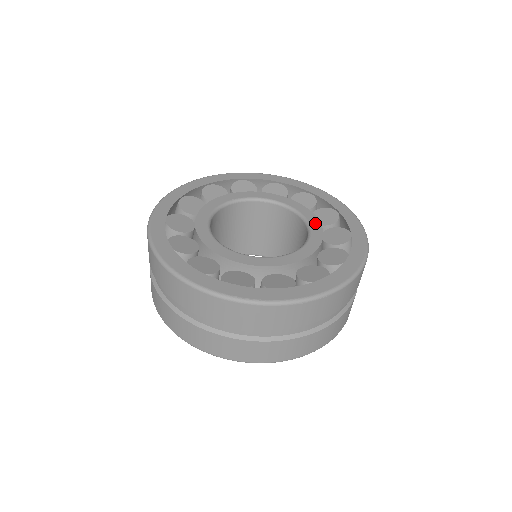
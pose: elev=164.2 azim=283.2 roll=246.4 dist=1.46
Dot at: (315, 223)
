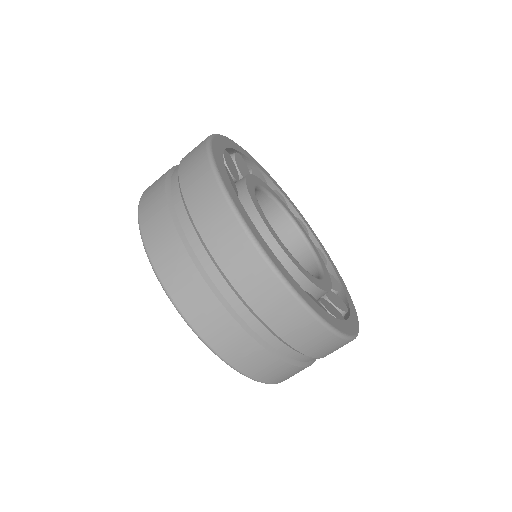
Dot at: (309, 238)
